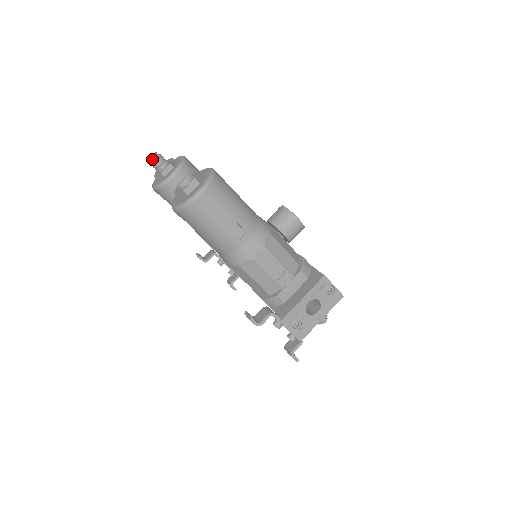
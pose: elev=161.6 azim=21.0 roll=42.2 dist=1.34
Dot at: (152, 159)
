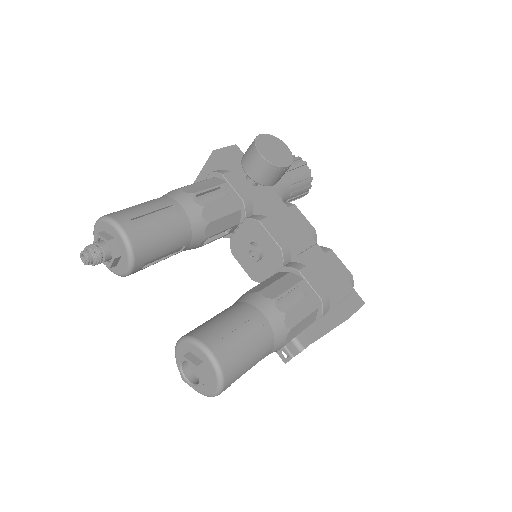
Dot at: (89, 264)
